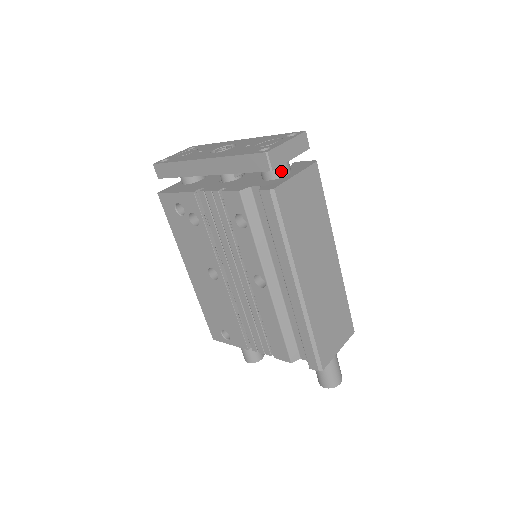
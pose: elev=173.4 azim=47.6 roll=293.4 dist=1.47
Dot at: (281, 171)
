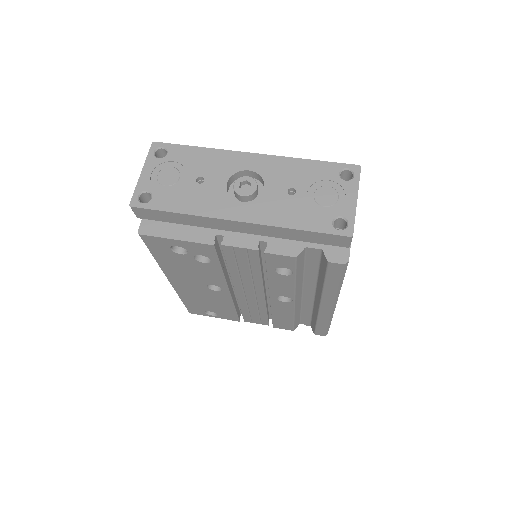
Dot at: occluded
